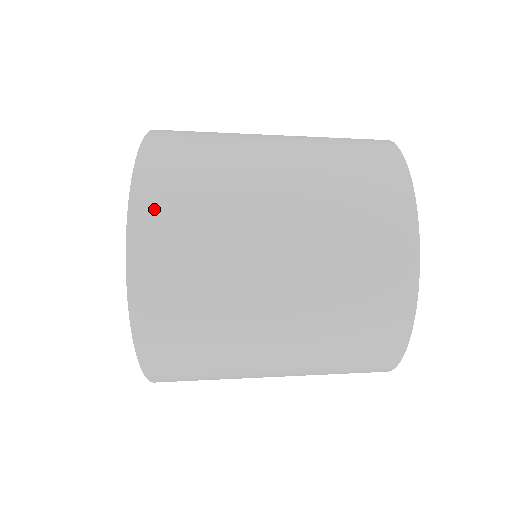
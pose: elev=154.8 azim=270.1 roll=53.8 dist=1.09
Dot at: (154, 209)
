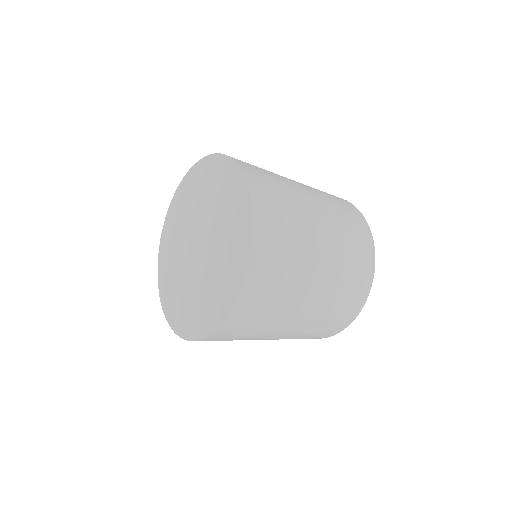
Dot at: (262, 194)
